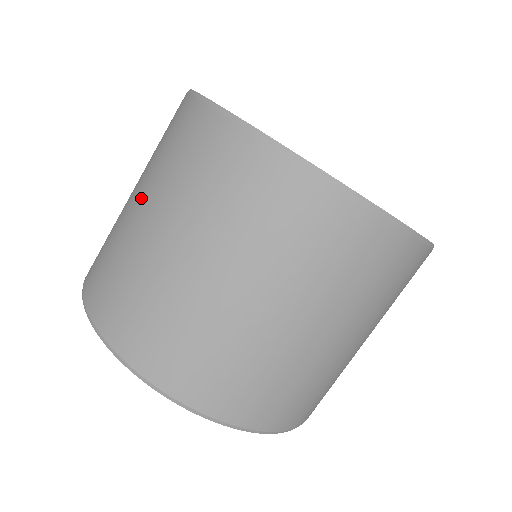
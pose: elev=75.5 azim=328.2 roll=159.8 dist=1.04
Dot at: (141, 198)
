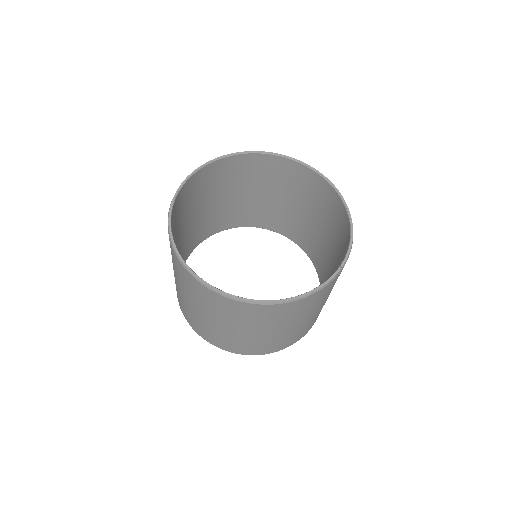
Dot at: occluded
